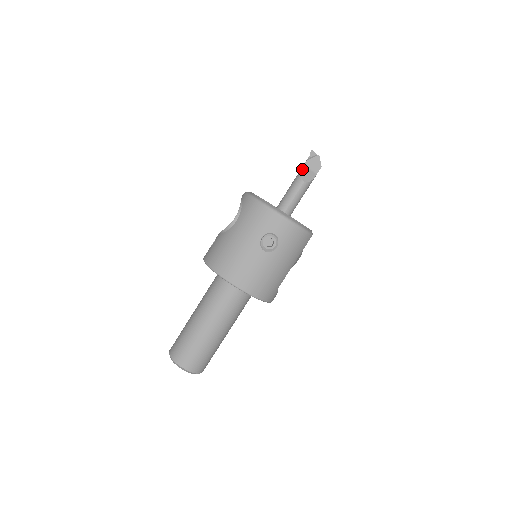
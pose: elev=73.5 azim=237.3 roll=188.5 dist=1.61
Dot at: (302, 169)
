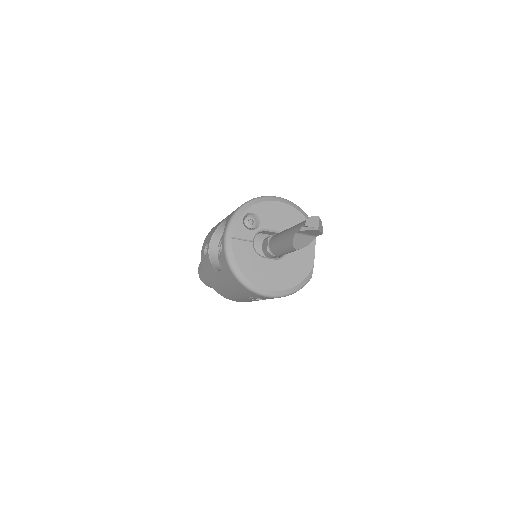
Dot at: (293, 237)
